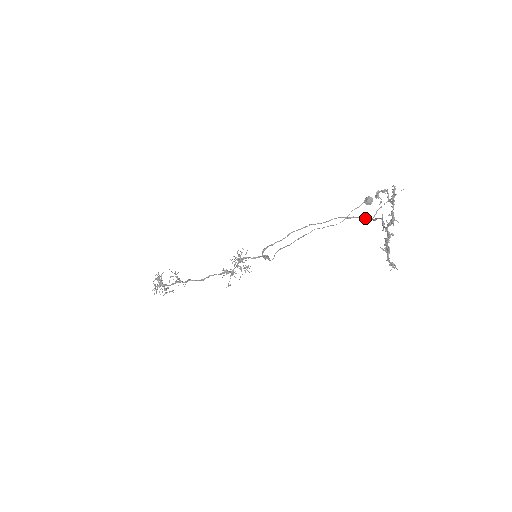
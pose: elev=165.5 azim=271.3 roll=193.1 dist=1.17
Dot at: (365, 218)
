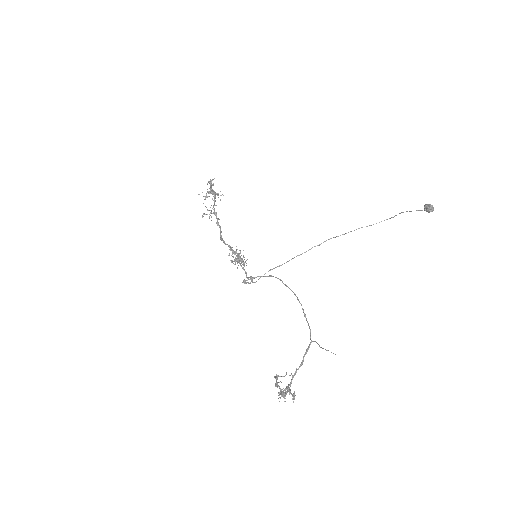
Dot at: (310, 333)
